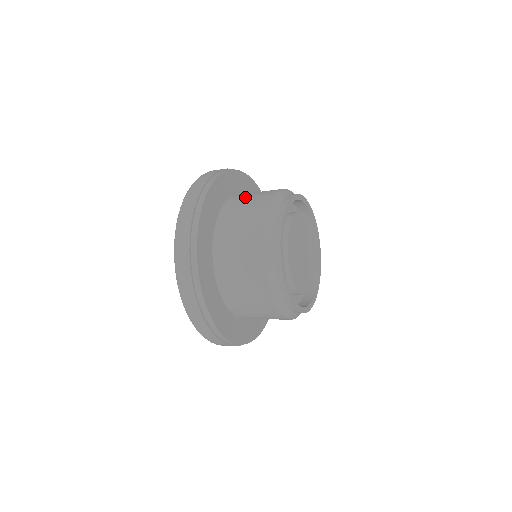
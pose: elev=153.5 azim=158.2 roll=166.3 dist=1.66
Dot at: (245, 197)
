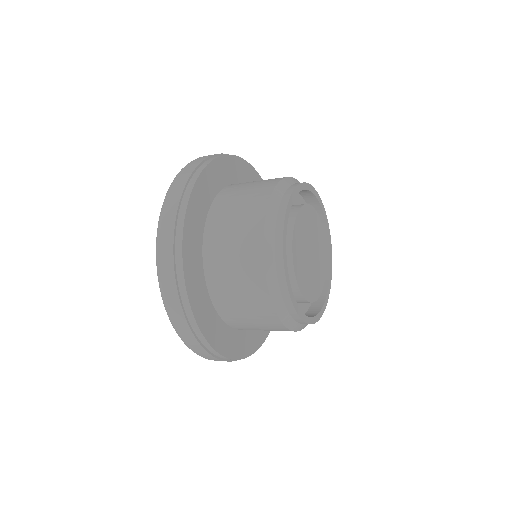
Dot at: (232, 204)
